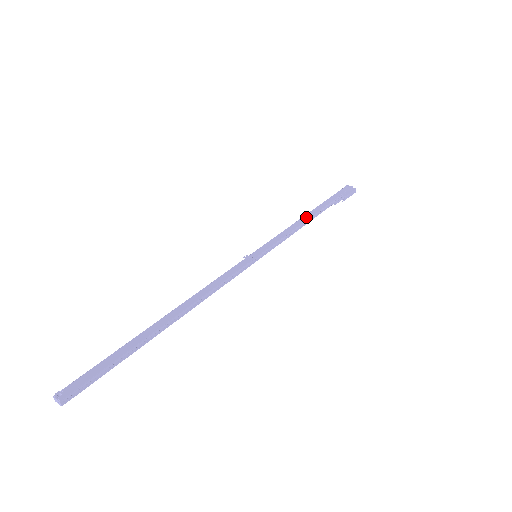
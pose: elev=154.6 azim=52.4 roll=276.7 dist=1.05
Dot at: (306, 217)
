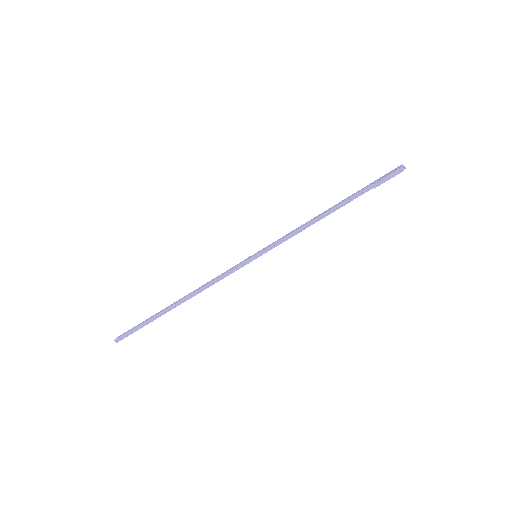
Dot at: (321, 214)
